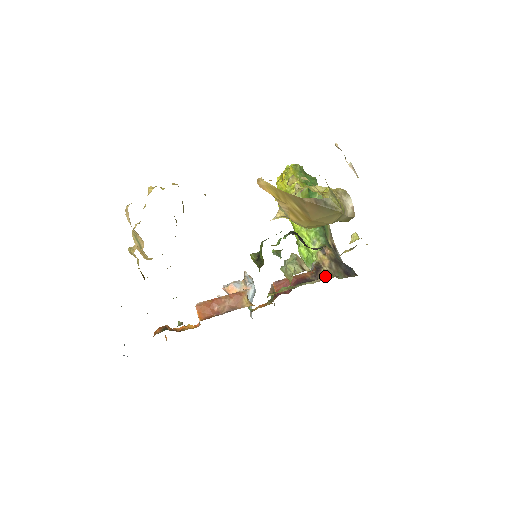
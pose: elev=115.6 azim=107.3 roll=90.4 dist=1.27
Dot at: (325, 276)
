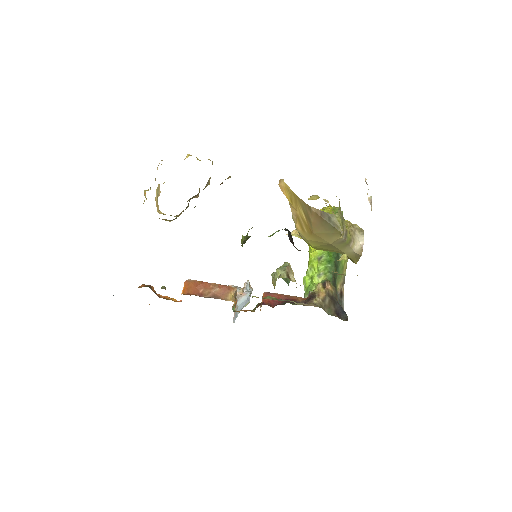
Dot at: (314, 304)
